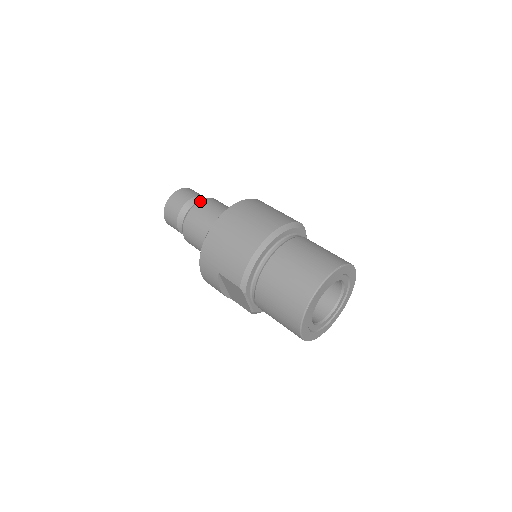
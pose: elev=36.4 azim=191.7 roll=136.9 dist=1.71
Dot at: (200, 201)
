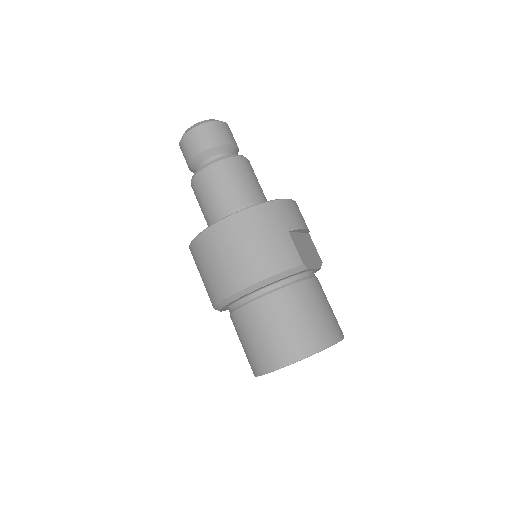
Dot at: (210, 165)
